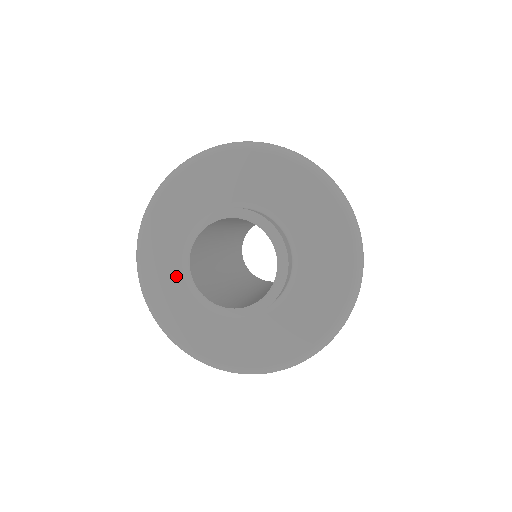
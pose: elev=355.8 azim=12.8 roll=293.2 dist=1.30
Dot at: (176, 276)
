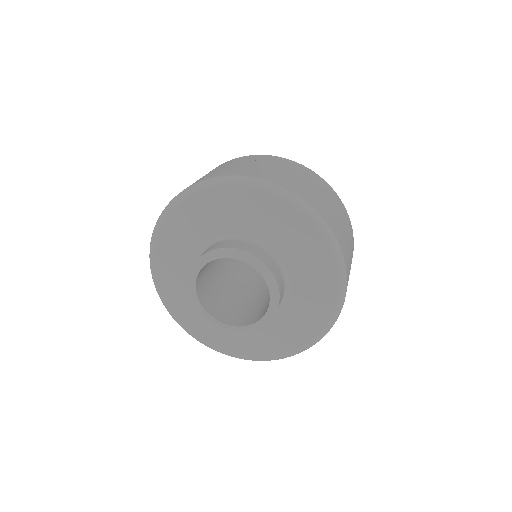
Dot at: occluded
